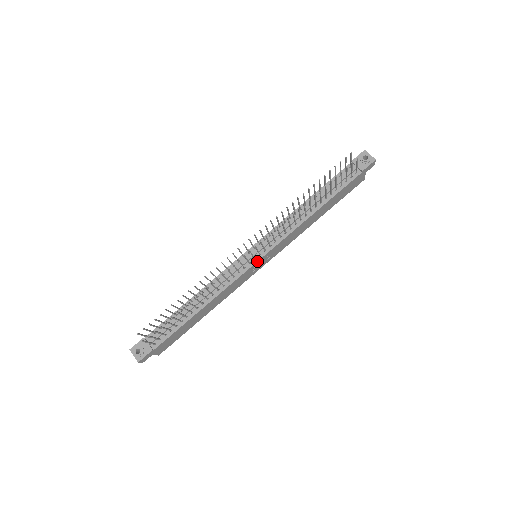
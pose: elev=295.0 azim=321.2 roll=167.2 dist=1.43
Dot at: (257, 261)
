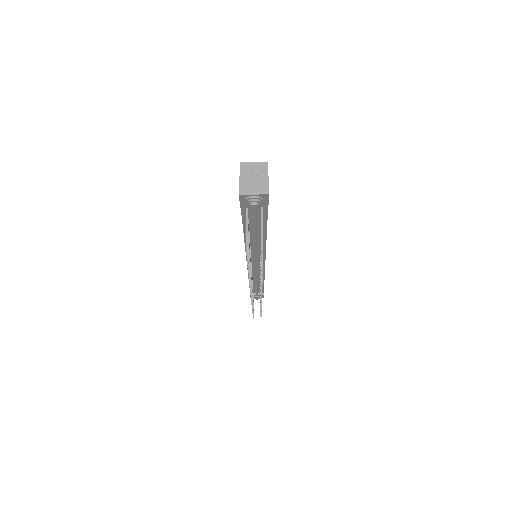
Dot at: (264, 265)
